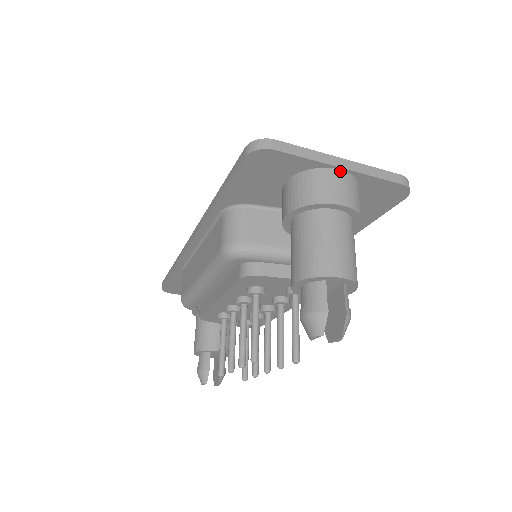
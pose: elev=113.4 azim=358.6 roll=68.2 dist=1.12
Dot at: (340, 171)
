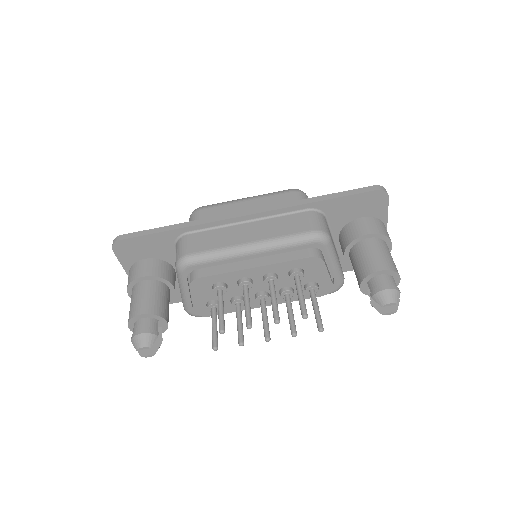
Dot at: occluded
